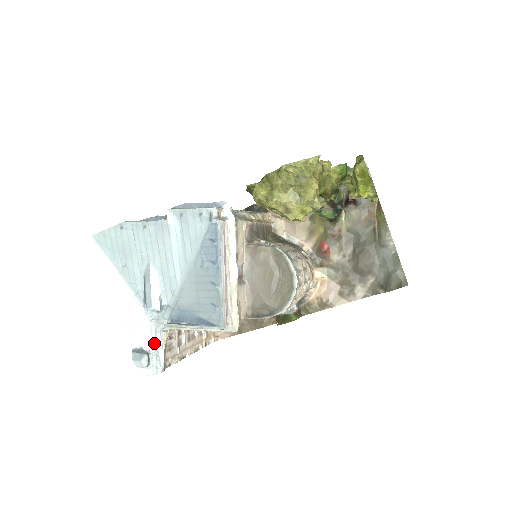
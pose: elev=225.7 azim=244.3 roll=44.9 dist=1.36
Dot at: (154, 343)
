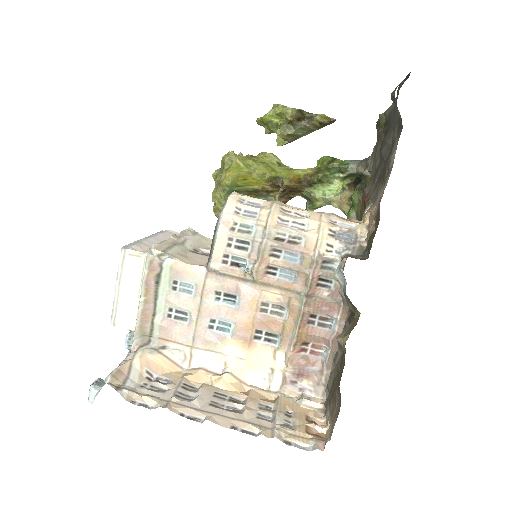
Dot at: occluded
